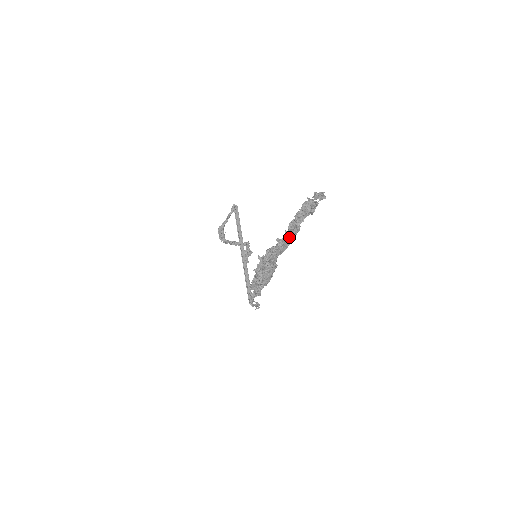
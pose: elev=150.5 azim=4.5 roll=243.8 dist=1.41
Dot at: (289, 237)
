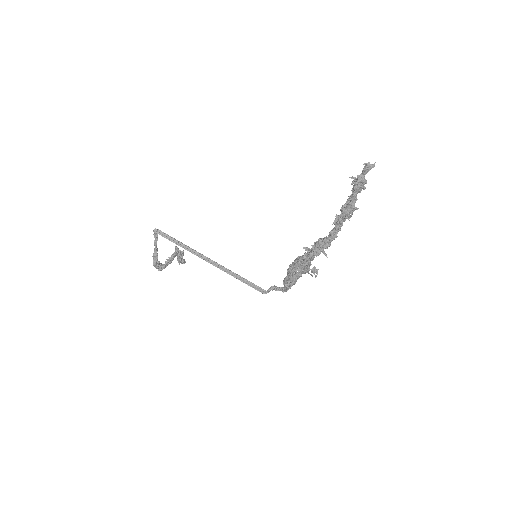
Dot at: occluded
